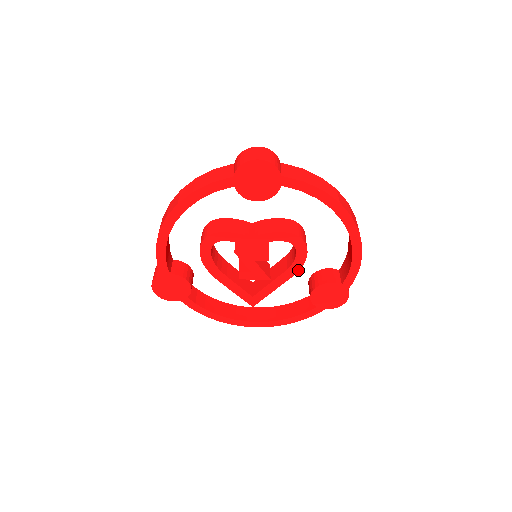
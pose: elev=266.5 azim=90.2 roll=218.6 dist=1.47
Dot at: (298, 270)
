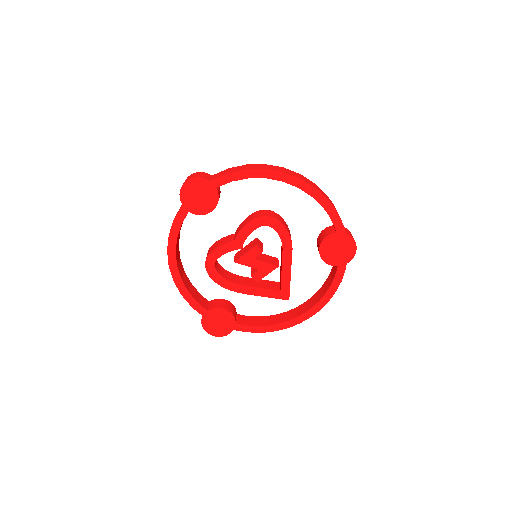
Dot at: (291, 244)
